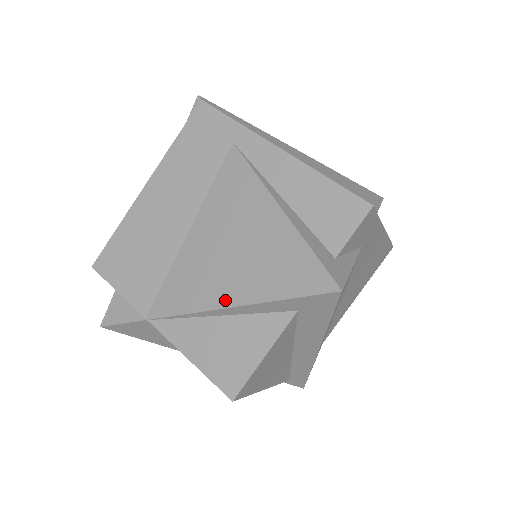
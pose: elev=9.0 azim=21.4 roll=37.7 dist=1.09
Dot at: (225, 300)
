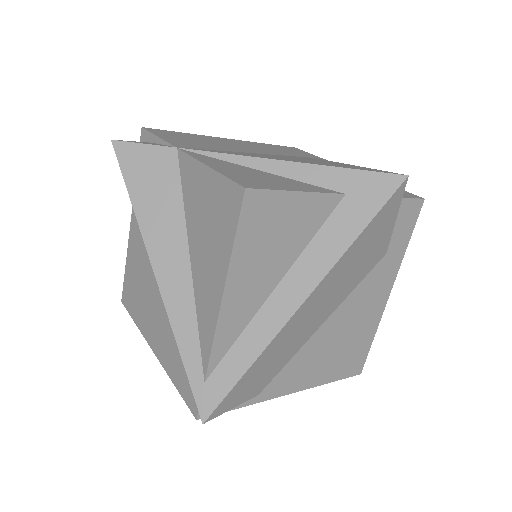
Dot at: (280, 159)
